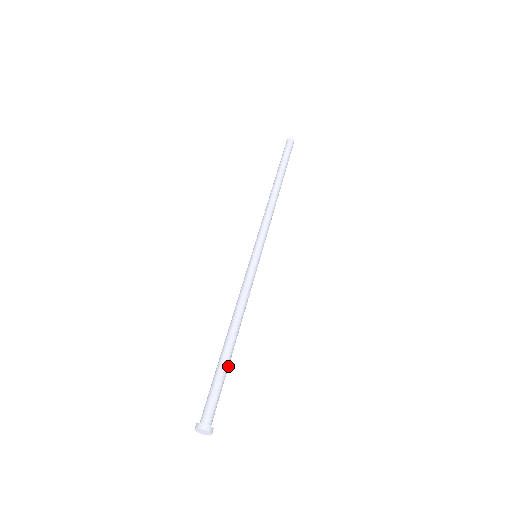
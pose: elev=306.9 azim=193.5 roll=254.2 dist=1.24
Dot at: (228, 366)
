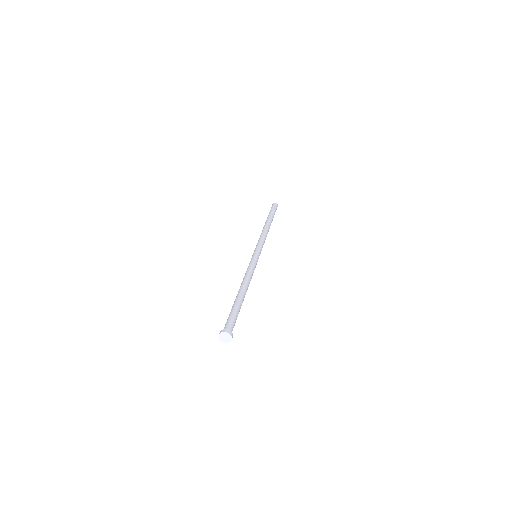
Dot at: (240, 304)
